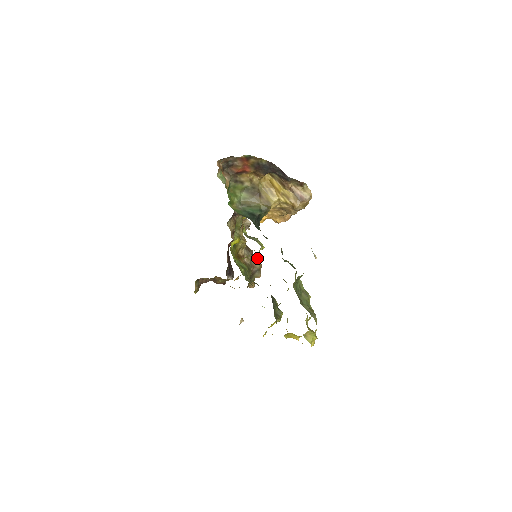
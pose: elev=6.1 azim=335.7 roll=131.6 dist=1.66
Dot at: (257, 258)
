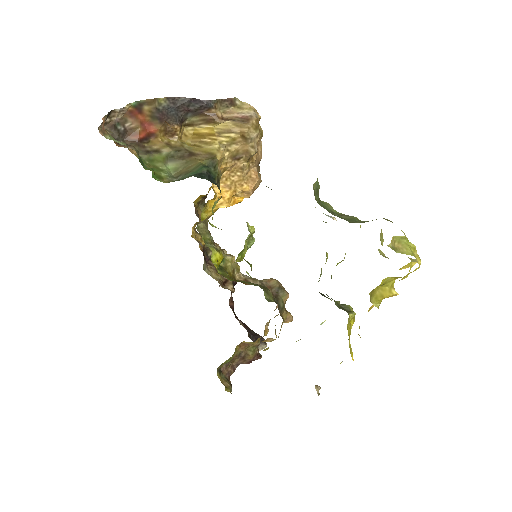
Dot at: (252, 239)
